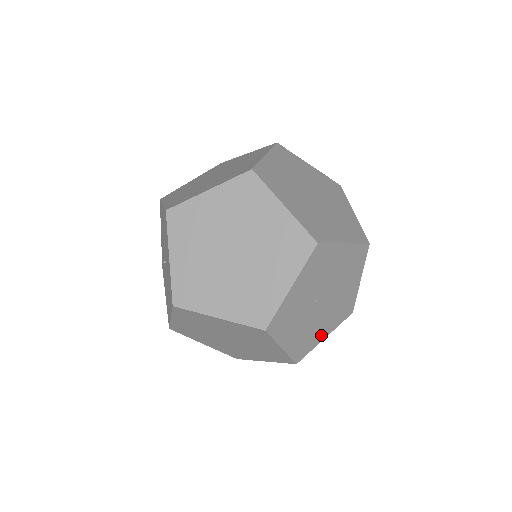
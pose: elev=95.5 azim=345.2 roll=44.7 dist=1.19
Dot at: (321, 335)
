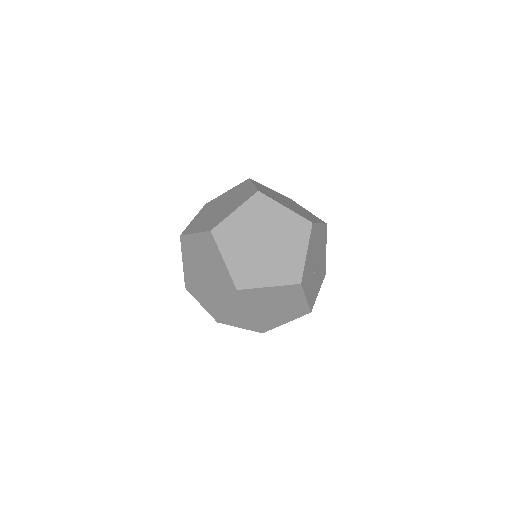
Dot at: (324, 255)
